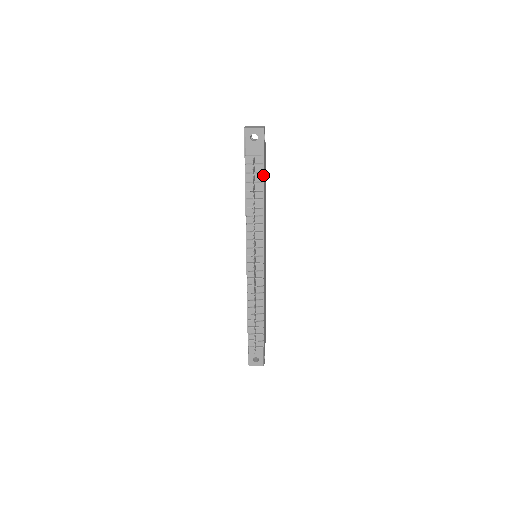
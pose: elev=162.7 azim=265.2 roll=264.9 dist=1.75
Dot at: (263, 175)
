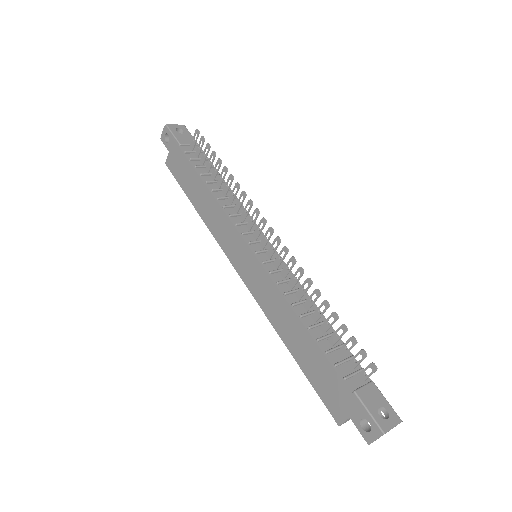
Dot at: occluded
